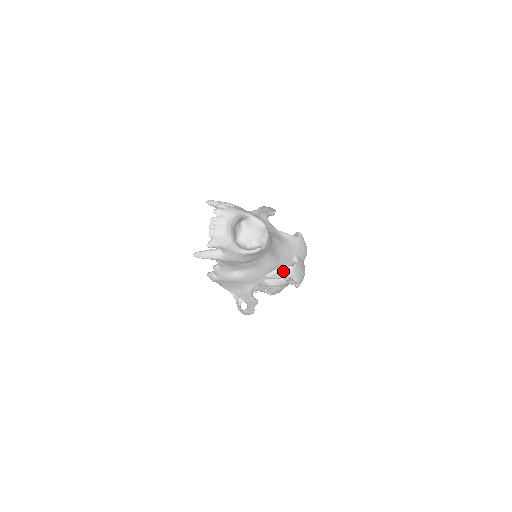
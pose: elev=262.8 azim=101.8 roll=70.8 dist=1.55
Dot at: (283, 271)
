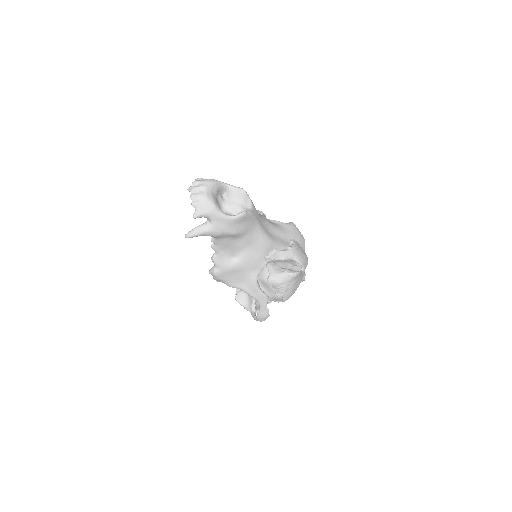
Dot at: (282, 251)
